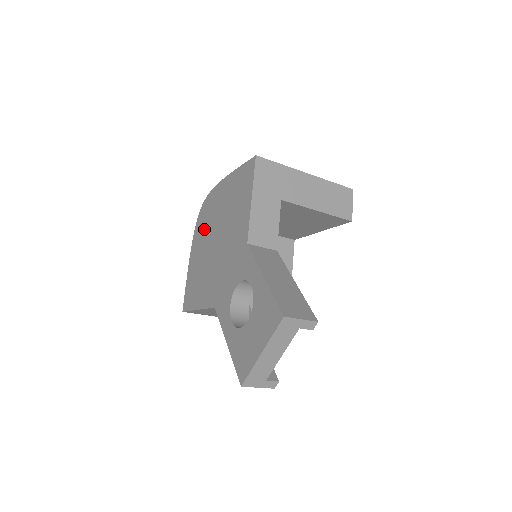
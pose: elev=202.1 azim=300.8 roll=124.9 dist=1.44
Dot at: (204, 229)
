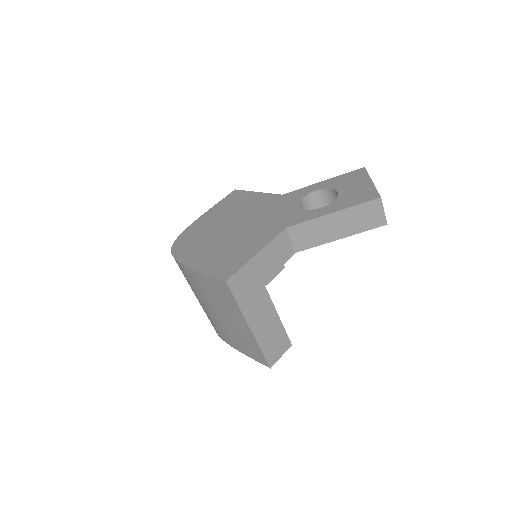
Dot at: (198, 242)
